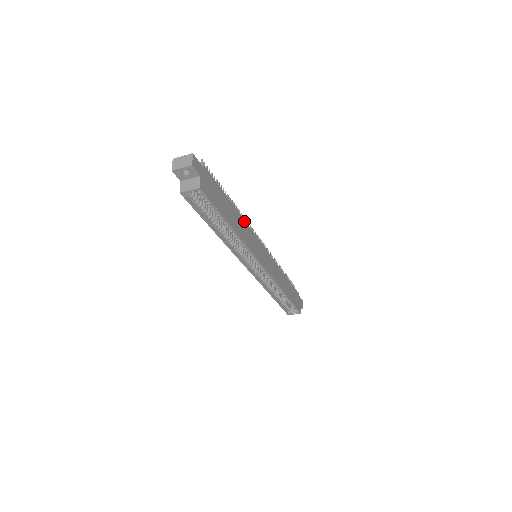
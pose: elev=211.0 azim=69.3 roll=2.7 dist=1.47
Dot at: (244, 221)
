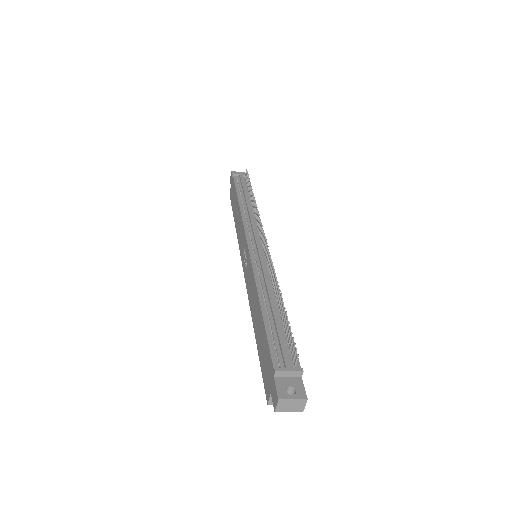
Dot at: occluded
